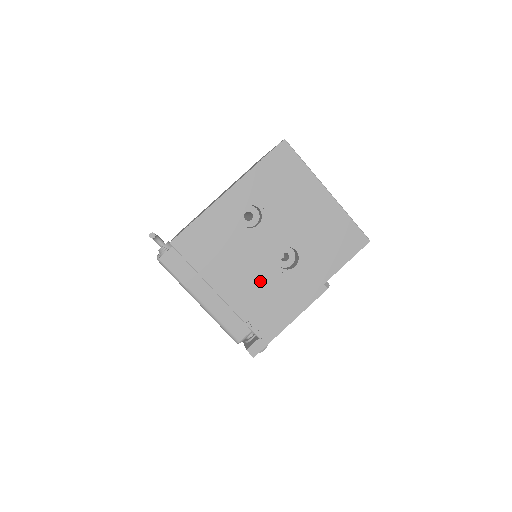
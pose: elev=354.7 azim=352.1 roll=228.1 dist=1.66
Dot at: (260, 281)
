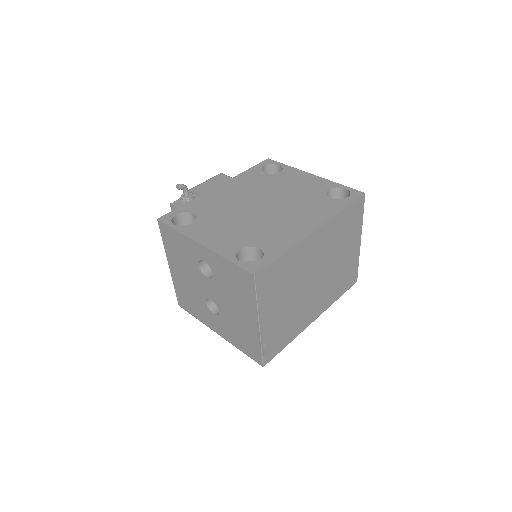
Dot at: (192, 292)
